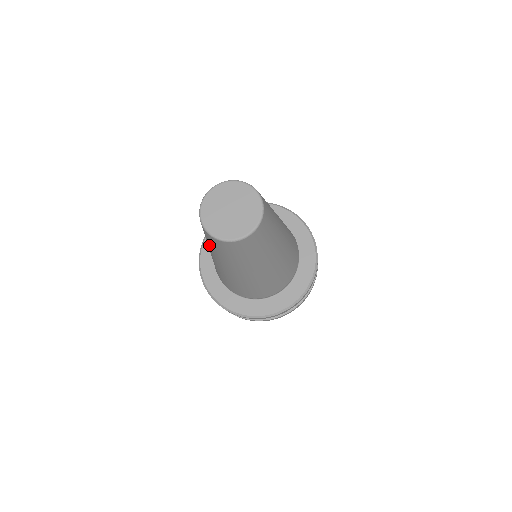
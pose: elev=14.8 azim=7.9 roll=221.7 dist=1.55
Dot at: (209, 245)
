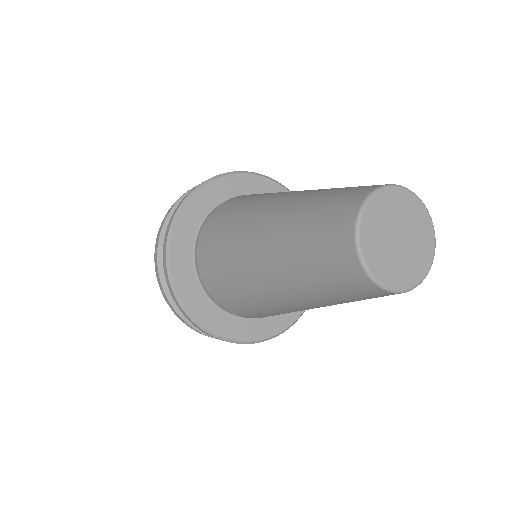
Dot at: (318, 288)
